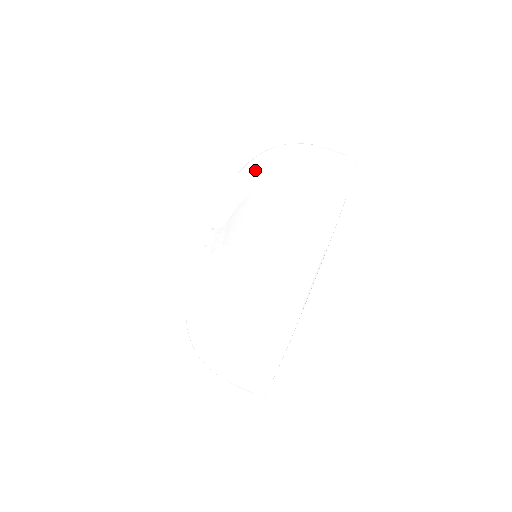
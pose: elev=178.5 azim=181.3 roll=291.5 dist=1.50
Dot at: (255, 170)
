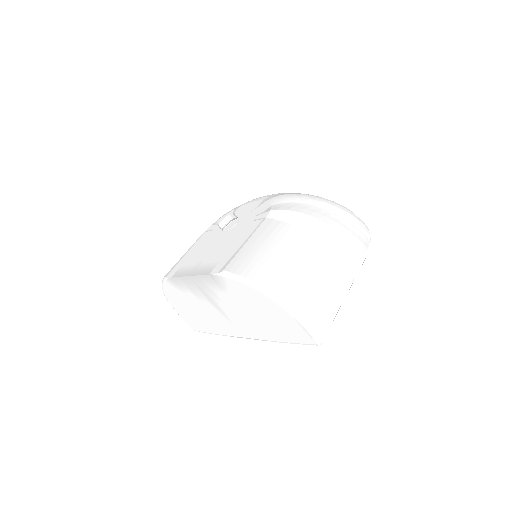
Dot at: (238, 285)
